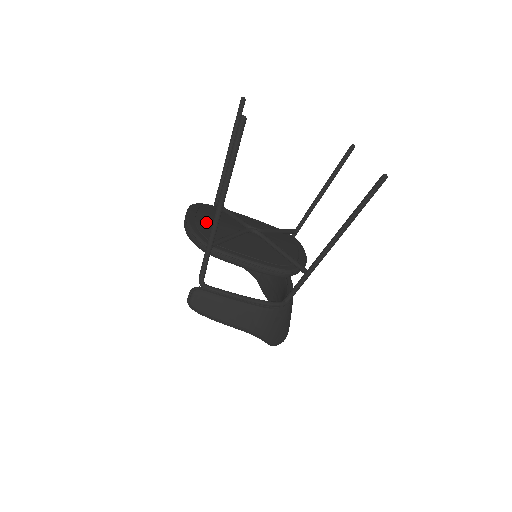
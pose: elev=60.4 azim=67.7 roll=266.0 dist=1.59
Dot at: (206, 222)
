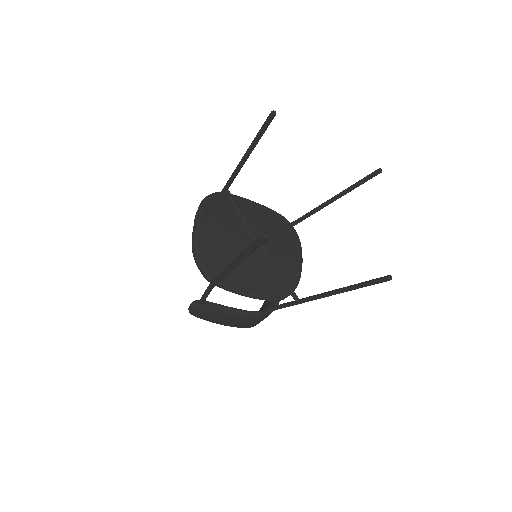
Dot at: (213, 241)
